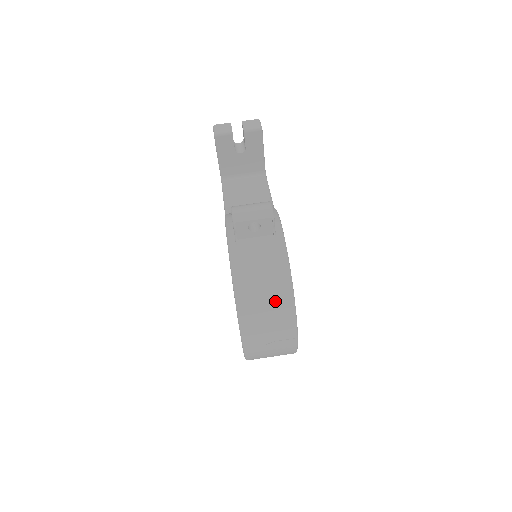
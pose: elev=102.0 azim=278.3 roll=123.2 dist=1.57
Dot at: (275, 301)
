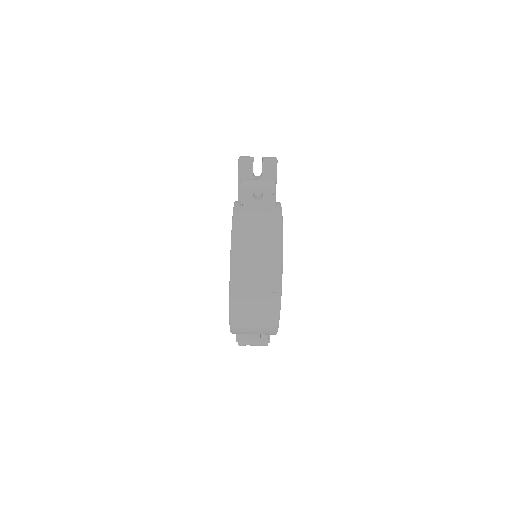
Dot at: (265, 249)
